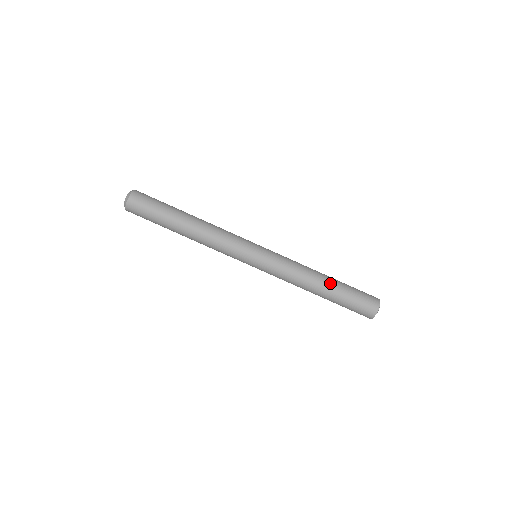
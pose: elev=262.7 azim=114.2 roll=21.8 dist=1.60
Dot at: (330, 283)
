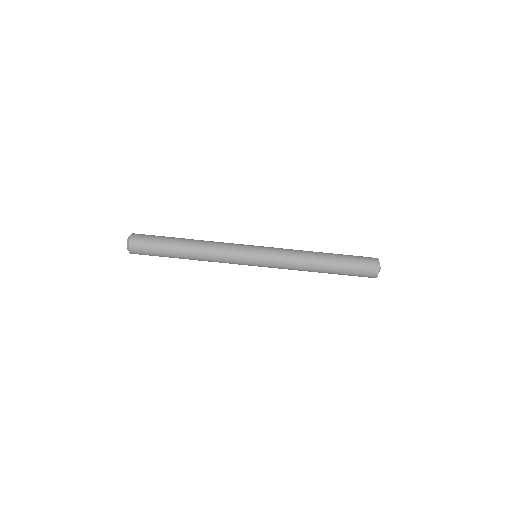
Dot at: (329, 258)
